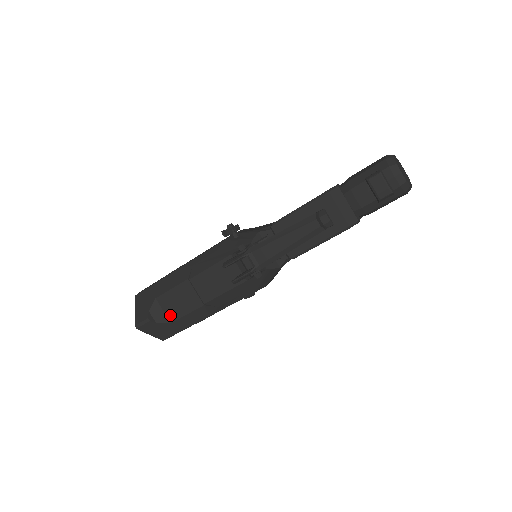
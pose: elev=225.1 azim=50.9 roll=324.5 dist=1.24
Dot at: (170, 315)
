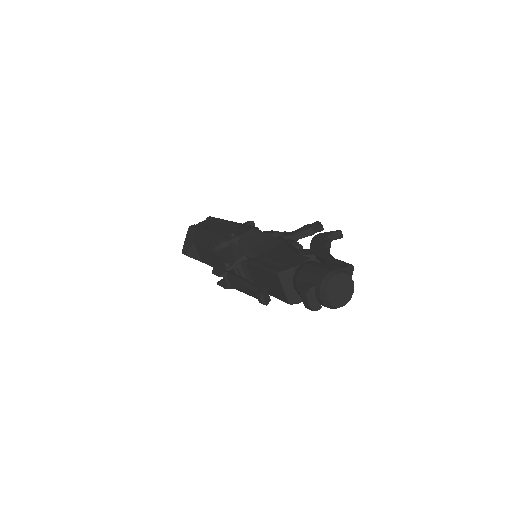
Dot at: (202, 258)
